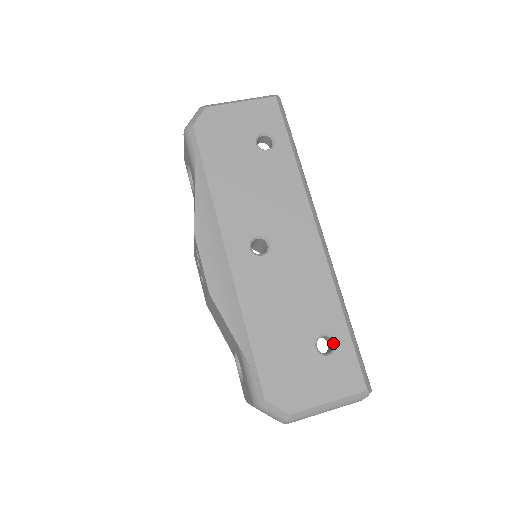
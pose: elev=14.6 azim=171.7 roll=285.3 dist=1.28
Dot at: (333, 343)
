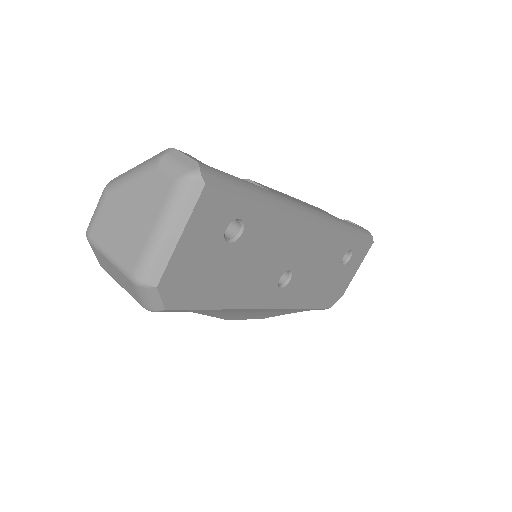
Dot at: (349, 251)
